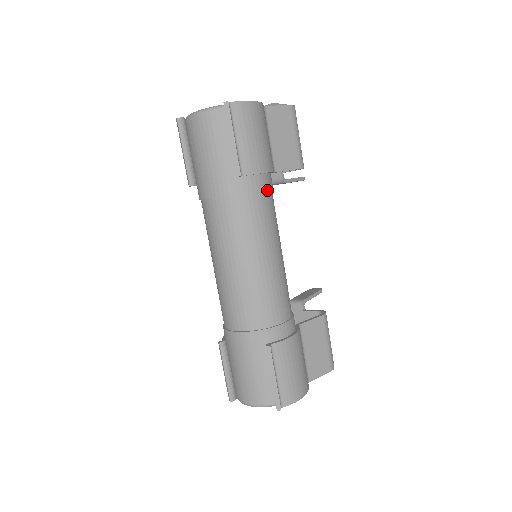
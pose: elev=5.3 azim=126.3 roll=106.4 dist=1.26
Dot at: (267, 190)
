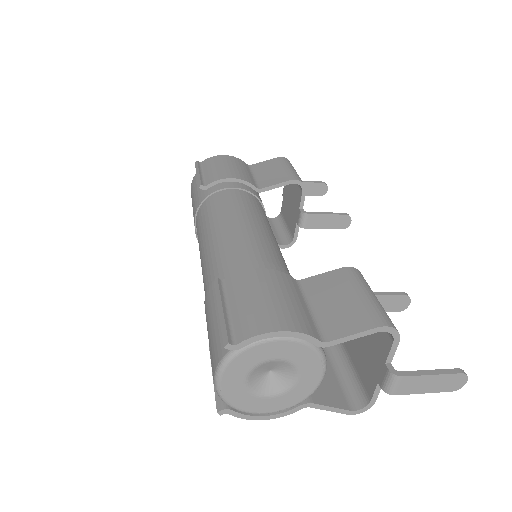
Dot at: (237, 190)
